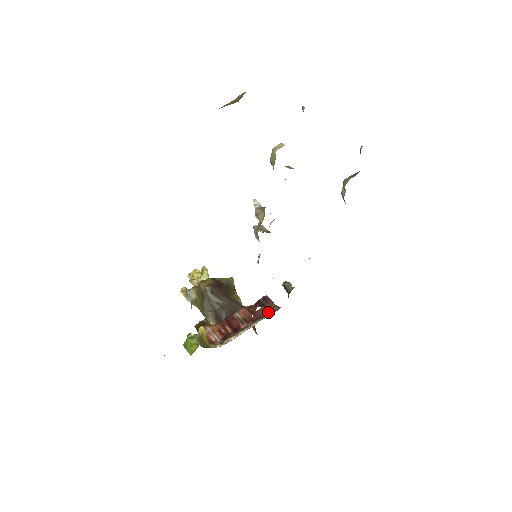
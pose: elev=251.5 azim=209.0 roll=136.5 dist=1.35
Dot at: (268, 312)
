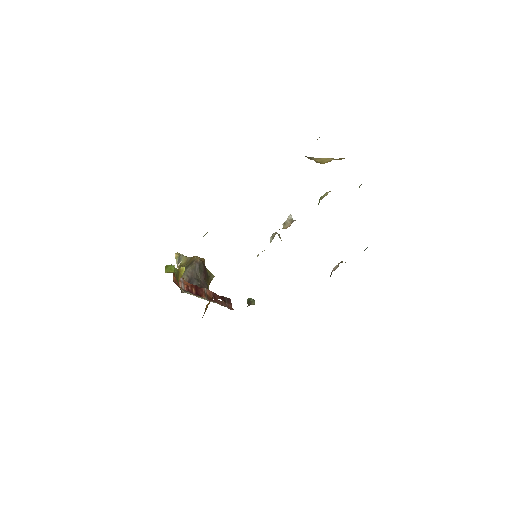
Dot at: (225, 306)
